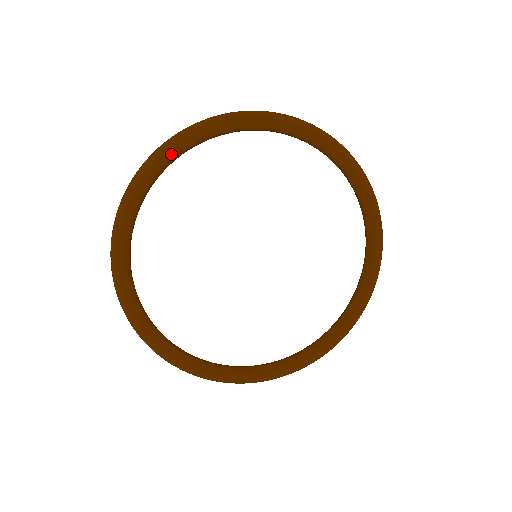
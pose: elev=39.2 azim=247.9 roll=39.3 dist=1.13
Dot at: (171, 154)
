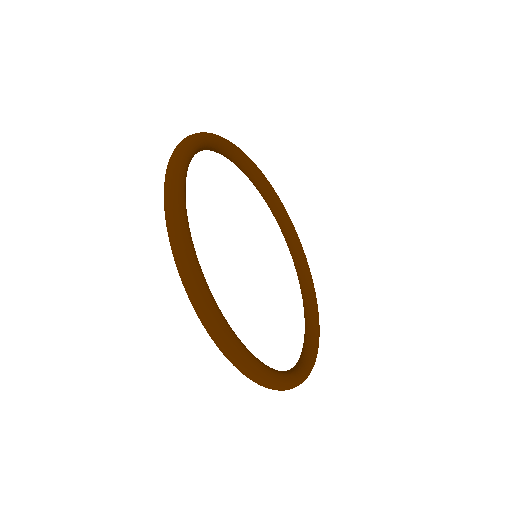
Dot at: (242, 153)
